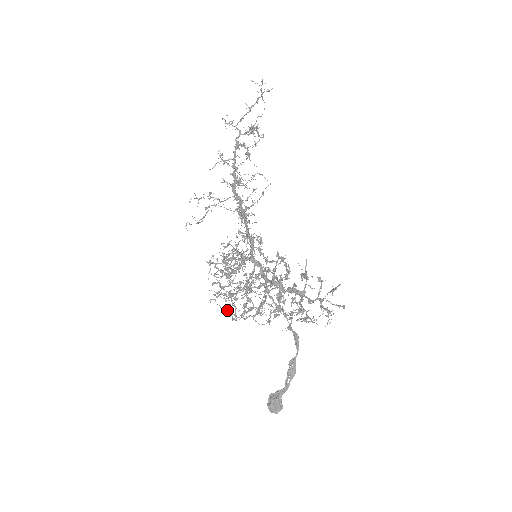
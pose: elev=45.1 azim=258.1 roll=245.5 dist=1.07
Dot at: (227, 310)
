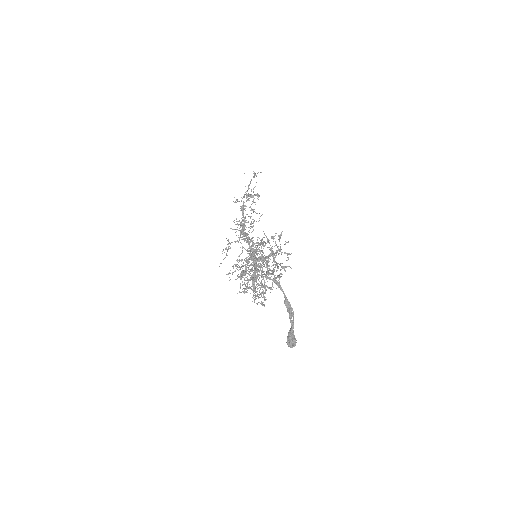
Dot at: (262, 303)
